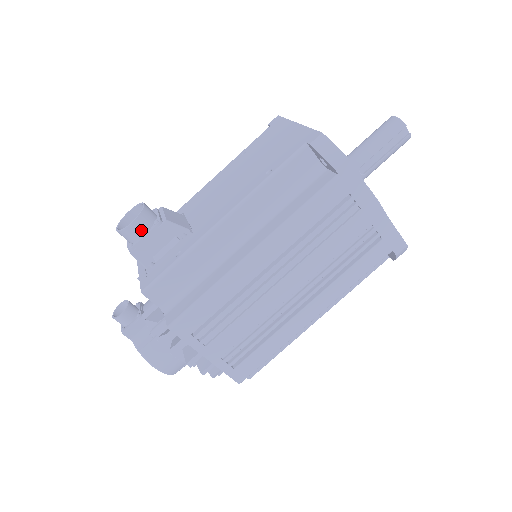
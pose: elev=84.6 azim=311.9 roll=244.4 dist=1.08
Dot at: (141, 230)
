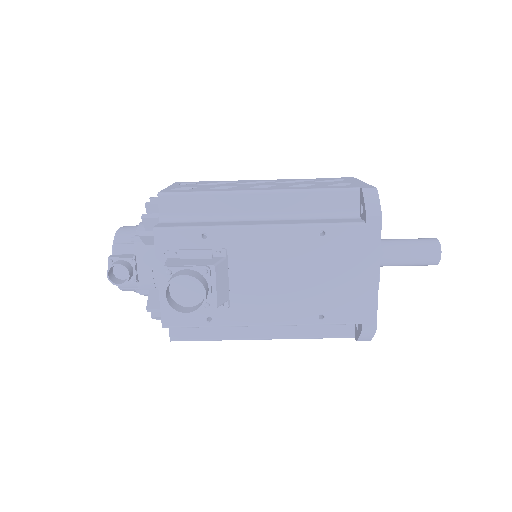
Dot at: (190, 310)
